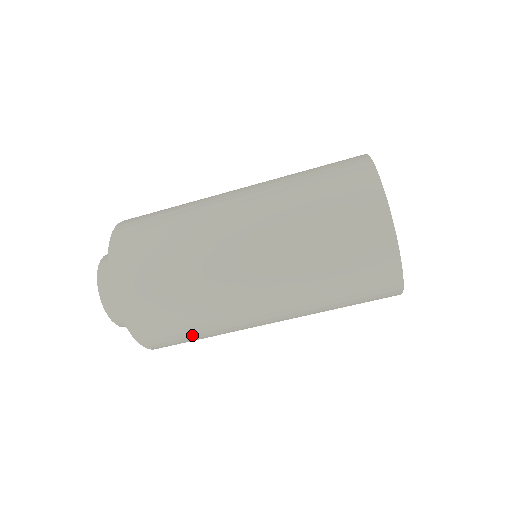
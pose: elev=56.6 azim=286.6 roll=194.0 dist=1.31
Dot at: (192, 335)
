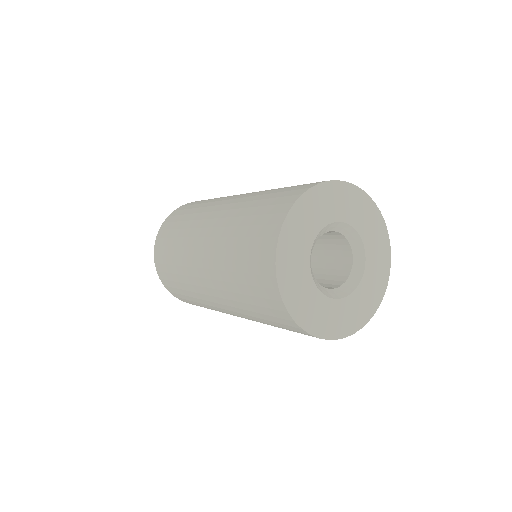
Dot at: occluded
